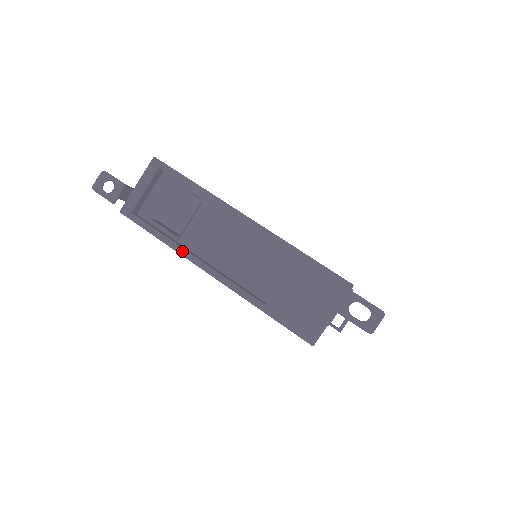
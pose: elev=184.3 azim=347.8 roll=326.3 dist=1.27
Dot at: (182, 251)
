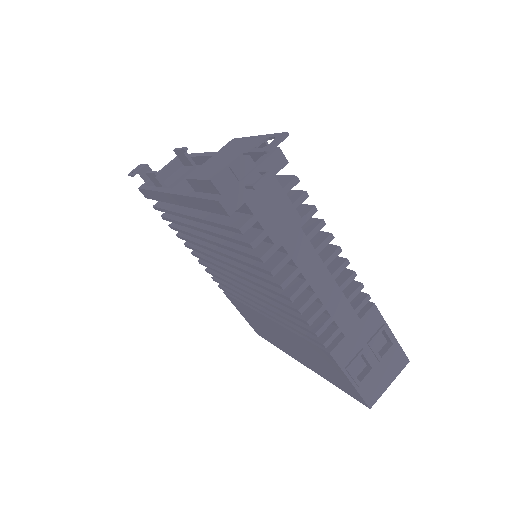
Dot at: (160, 189)
